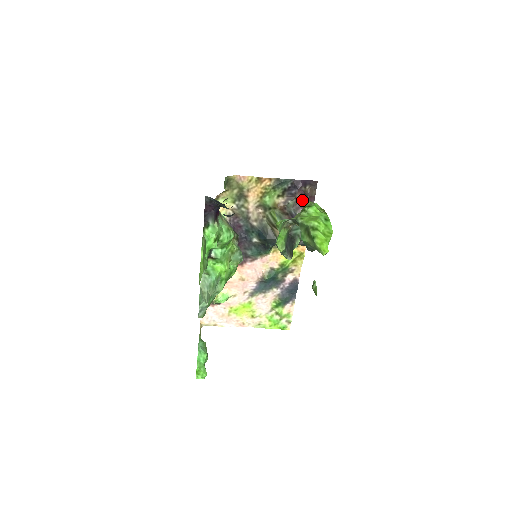
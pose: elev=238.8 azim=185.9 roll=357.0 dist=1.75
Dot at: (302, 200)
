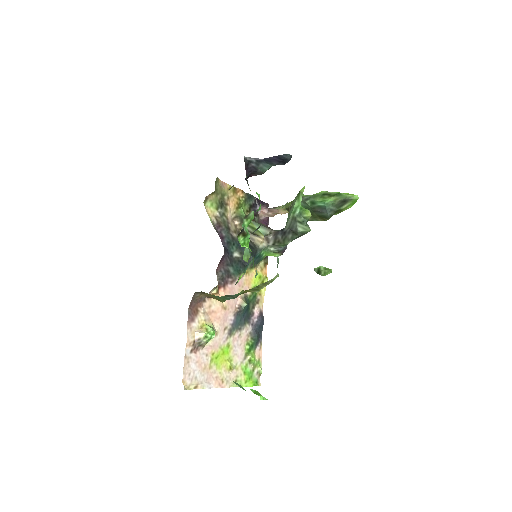
Dot at: (263, 218)
